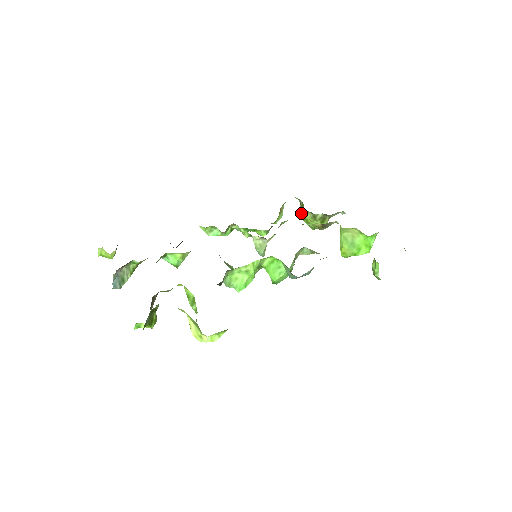
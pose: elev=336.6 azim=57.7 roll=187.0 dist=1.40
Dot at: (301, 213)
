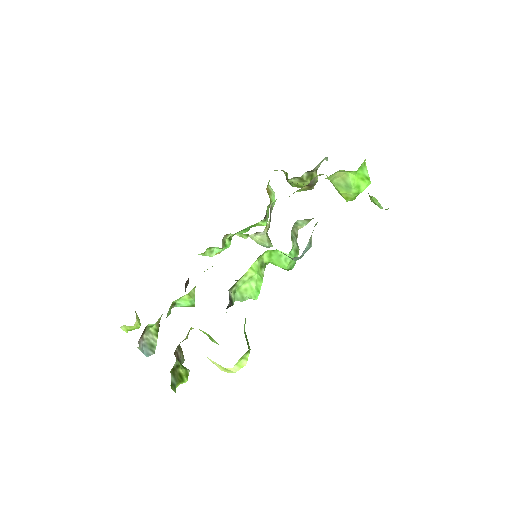
Dot at: (289, 182)
